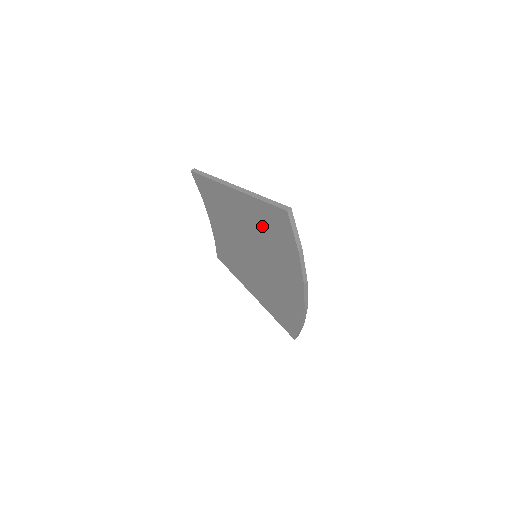
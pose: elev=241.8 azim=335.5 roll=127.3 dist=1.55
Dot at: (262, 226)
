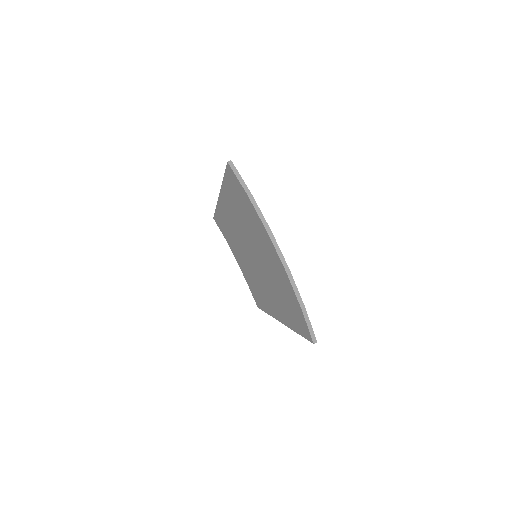
Dot at: (236, 205)
